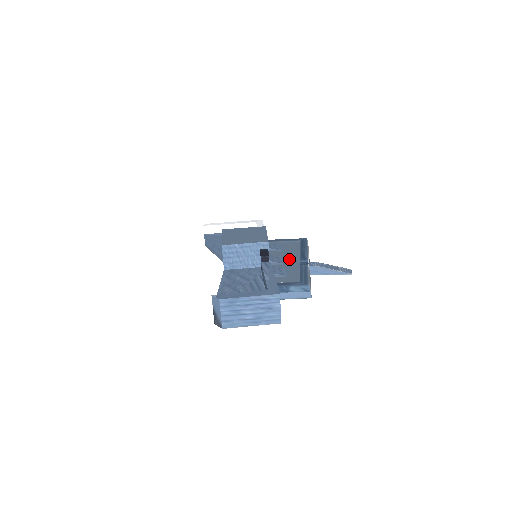
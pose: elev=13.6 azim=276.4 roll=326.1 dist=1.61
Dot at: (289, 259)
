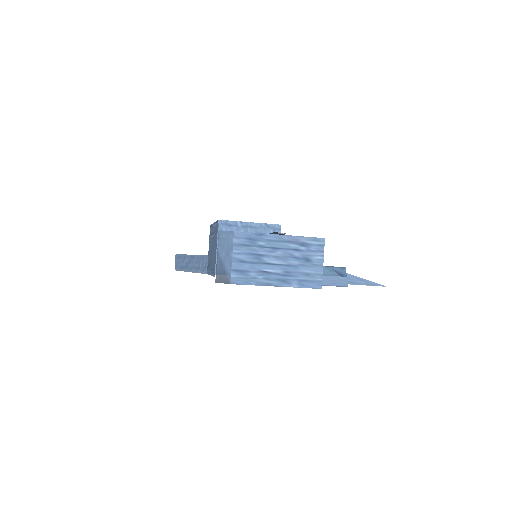
Dot at: occluded
